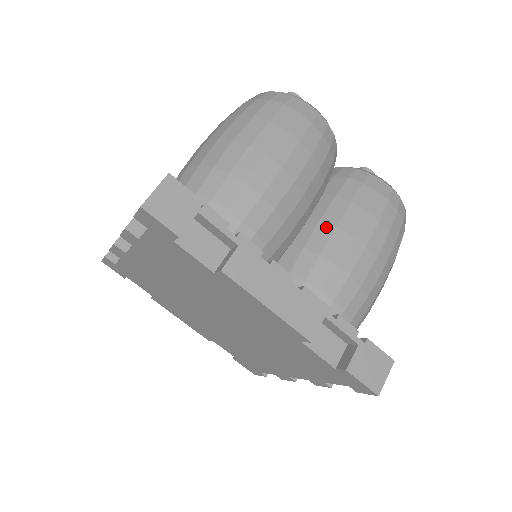
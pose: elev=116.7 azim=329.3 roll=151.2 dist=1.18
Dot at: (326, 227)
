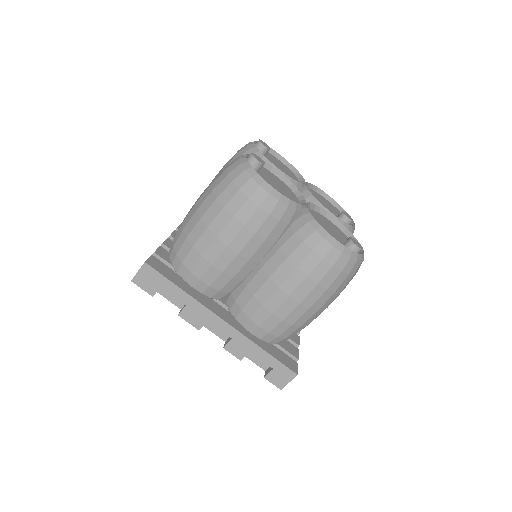
Dot at: occluded
